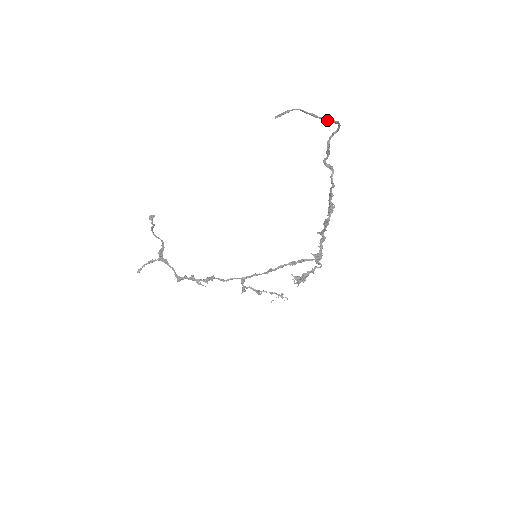
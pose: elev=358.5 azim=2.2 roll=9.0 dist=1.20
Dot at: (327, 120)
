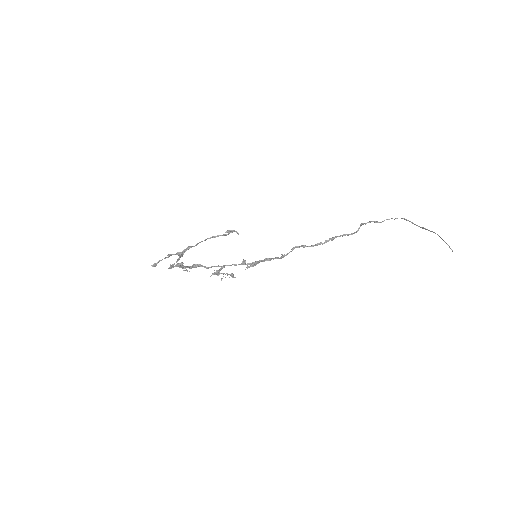
Dot at: (414, 224)
